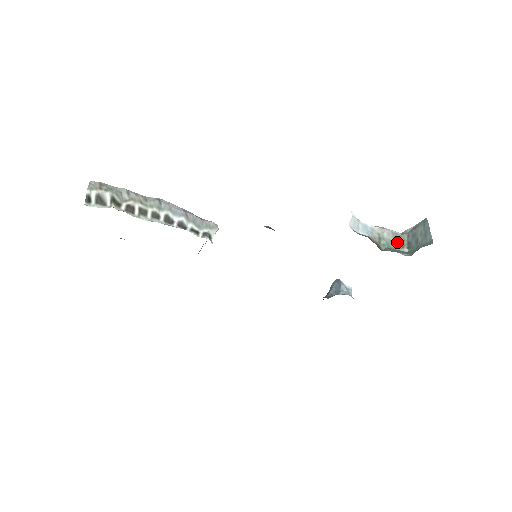
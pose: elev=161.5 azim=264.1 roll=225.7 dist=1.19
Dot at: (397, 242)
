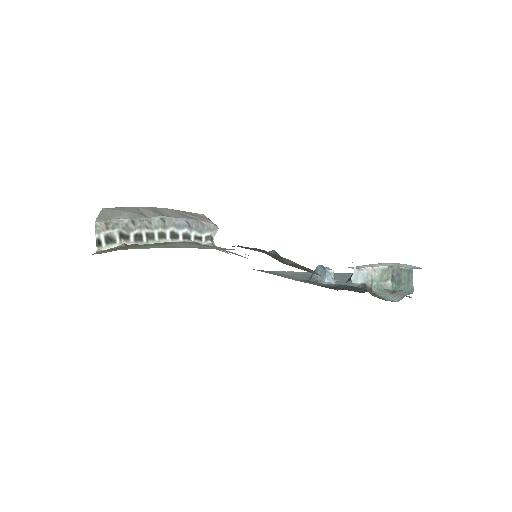
Dot at: (384, 275)
